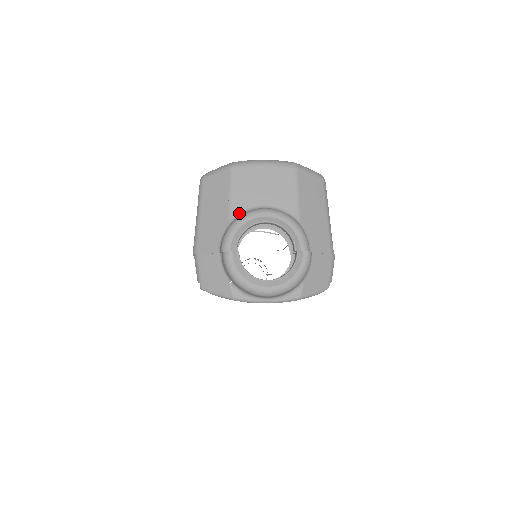
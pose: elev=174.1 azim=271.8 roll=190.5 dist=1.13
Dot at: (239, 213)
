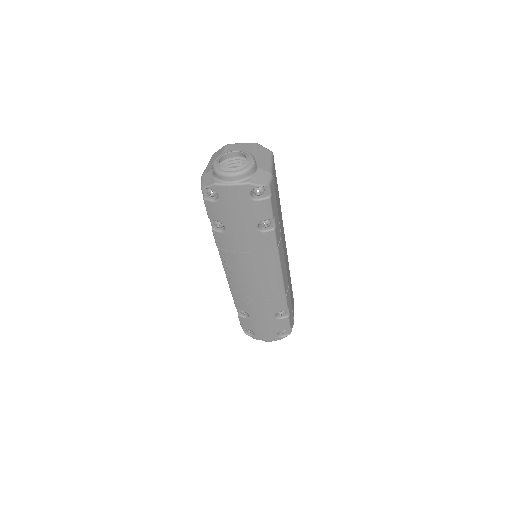
Dot at: occluded
